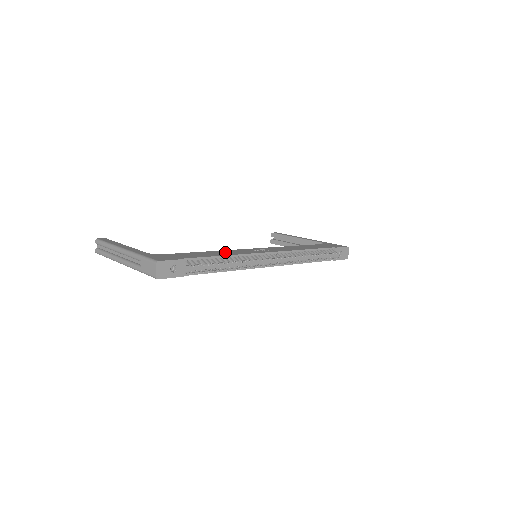
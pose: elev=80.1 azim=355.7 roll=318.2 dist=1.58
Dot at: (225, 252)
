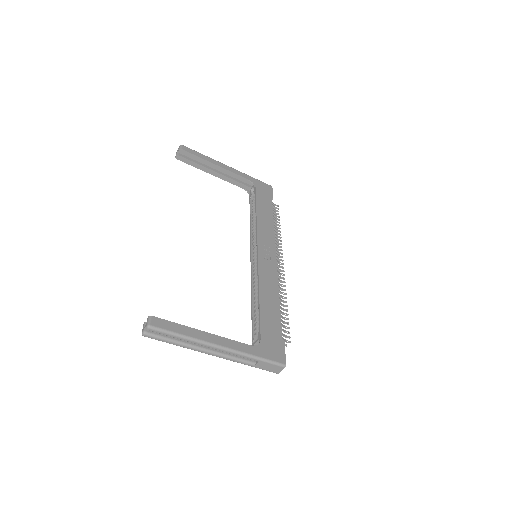
Dot at: (268, 288)
